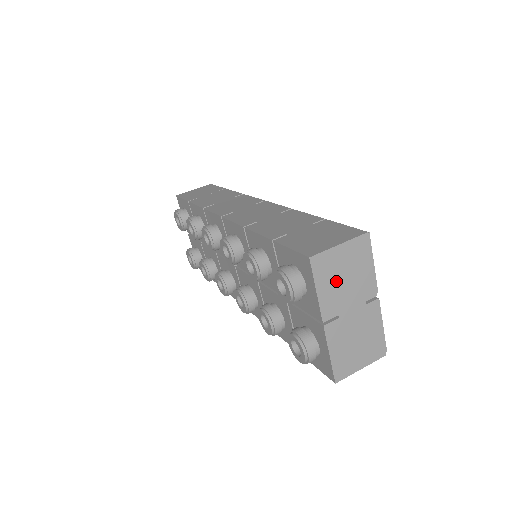
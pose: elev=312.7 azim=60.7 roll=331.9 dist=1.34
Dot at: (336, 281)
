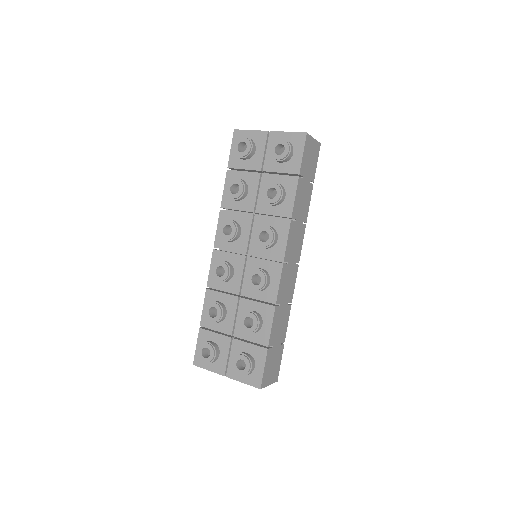
Dot at: occluded
